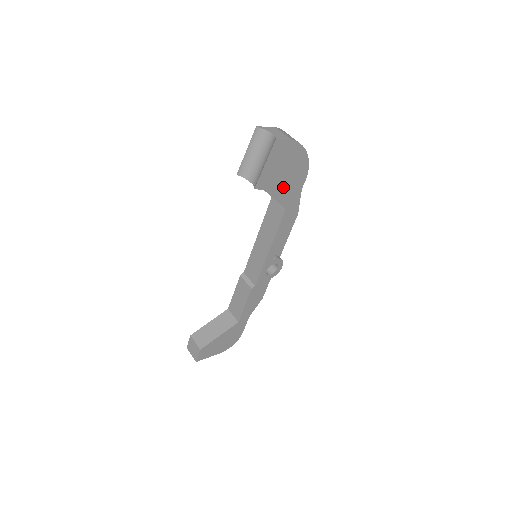
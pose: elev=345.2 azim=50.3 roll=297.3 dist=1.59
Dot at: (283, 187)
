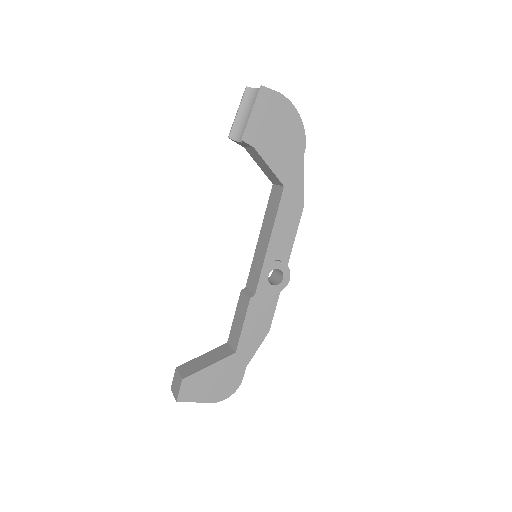
Dot at: (277, 153)
